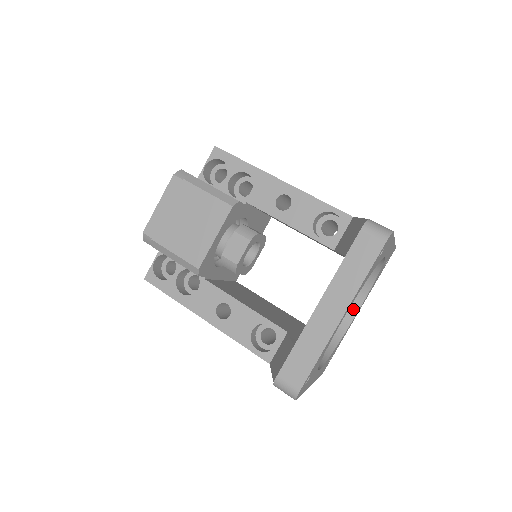
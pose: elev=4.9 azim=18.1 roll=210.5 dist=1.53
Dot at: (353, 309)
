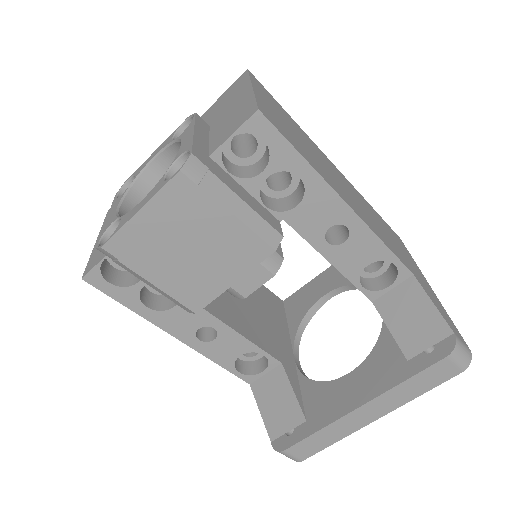
Dot at: occluded
